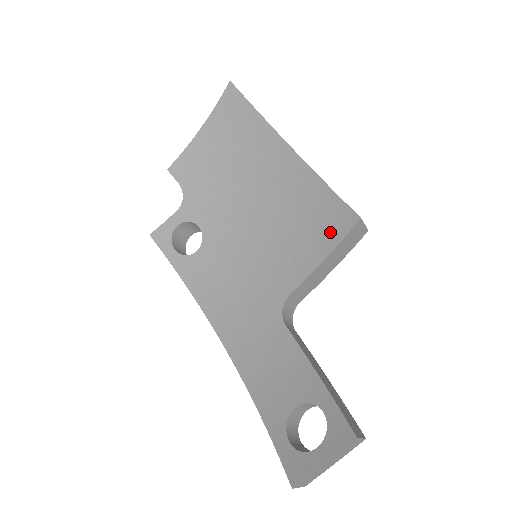
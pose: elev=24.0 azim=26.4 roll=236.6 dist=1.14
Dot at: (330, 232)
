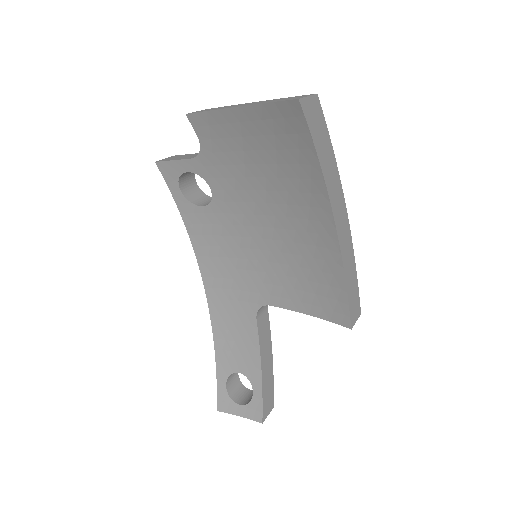
Dot at: (324, 306)
